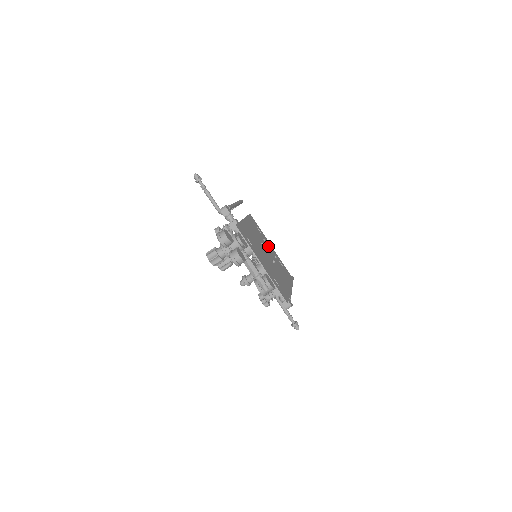
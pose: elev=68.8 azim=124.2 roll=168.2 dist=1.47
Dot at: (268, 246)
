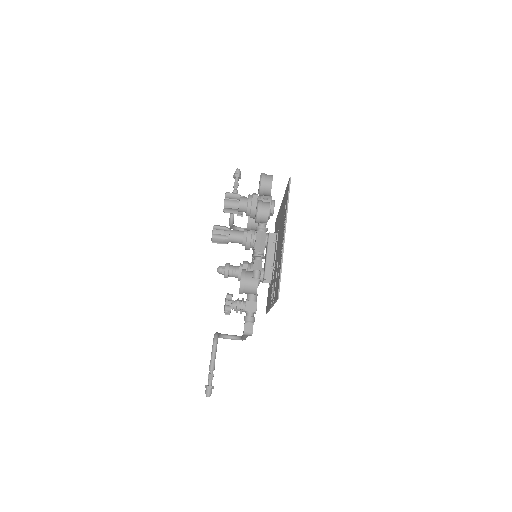
Dot at: occluded
